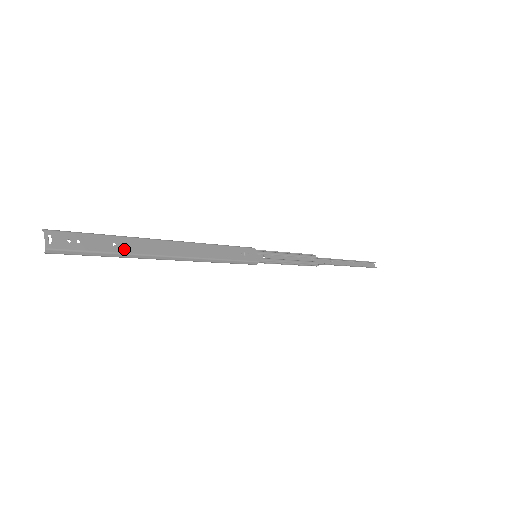
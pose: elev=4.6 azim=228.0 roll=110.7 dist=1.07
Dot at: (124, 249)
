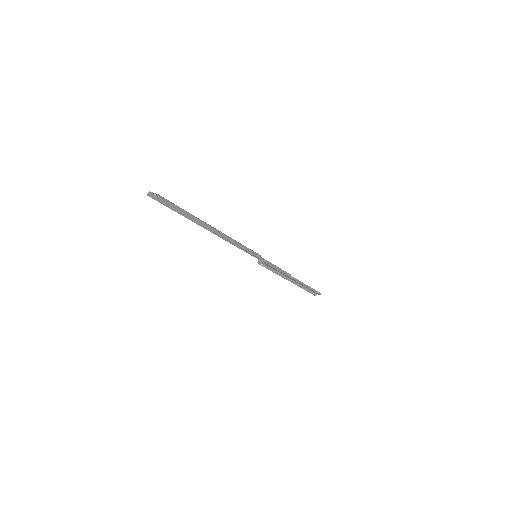
Dot at: (193, 215)
